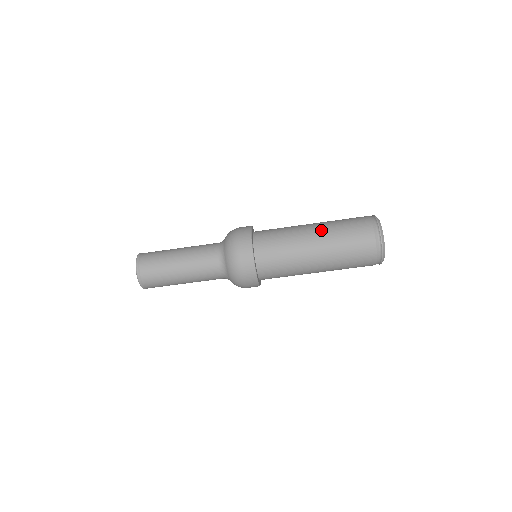
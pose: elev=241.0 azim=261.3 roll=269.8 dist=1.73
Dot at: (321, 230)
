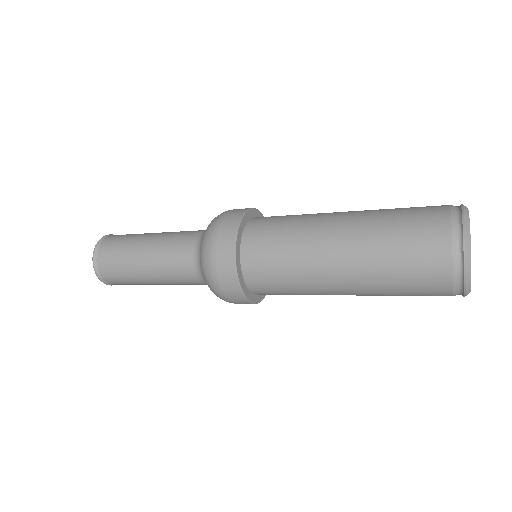
Dot at: (352, 251)
